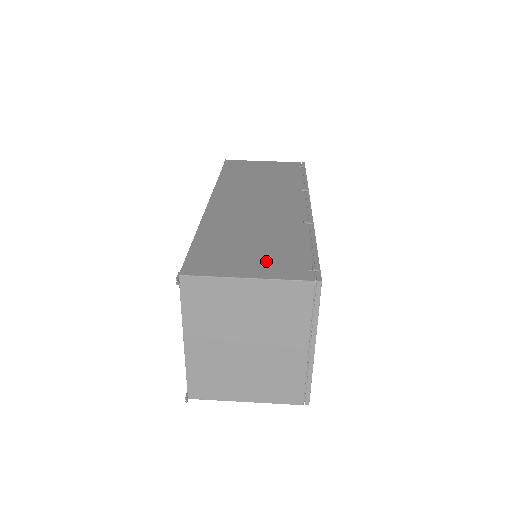
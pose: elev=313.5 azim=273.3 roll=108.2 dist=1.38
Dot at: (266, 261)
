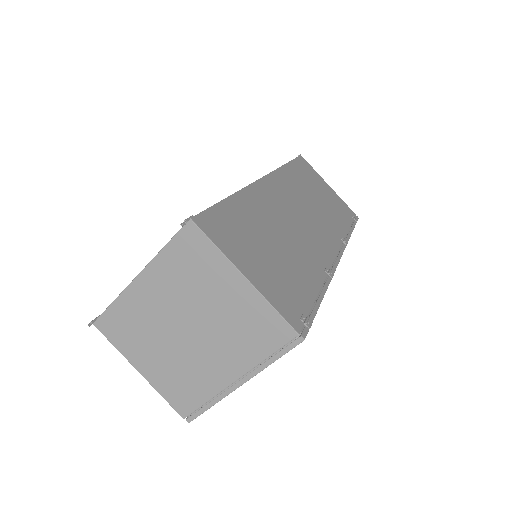
Dot at: (272, 276)
